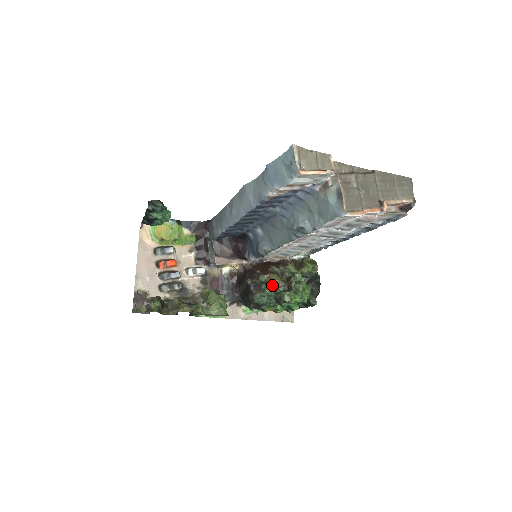
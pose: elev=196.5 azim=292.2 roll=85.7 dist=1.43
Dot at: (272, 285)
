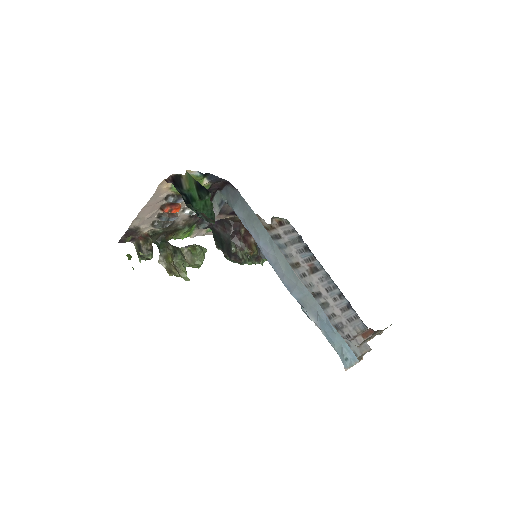
Dot at: occluded
